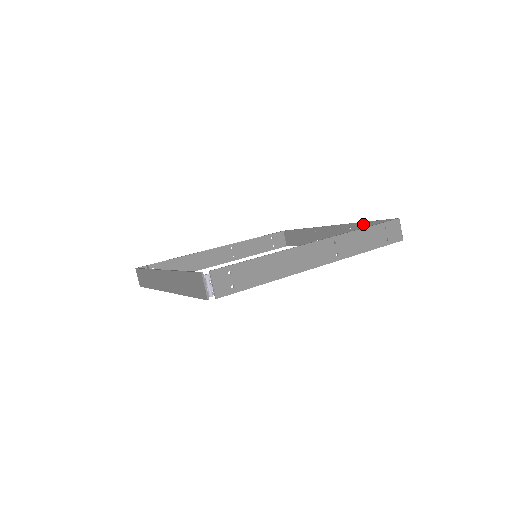
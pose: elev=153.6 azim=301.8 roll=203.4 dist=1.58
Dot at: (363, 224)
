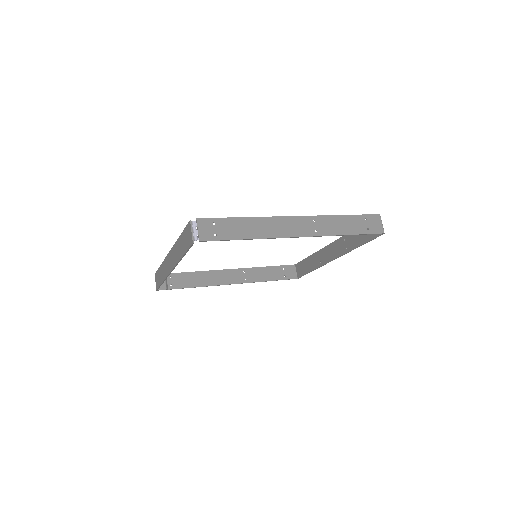
Dot at: occluded
